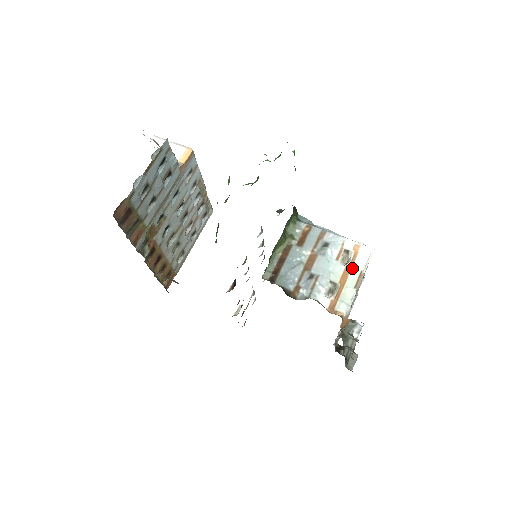
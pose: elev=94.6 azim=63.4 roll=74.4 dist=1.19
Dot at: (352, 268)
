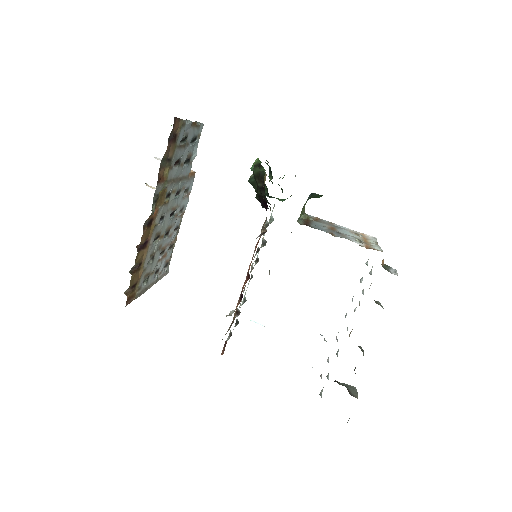
Dot at: (367, 239)
